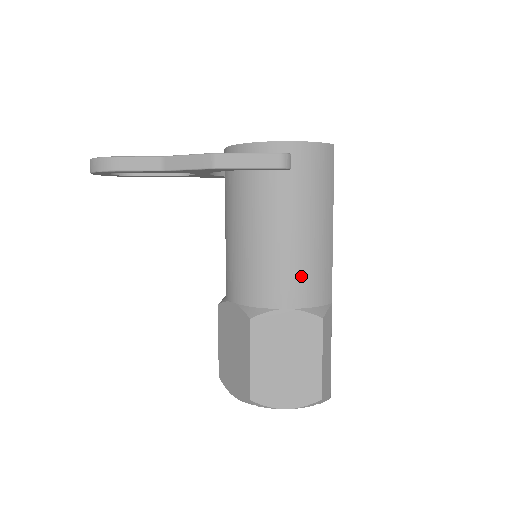
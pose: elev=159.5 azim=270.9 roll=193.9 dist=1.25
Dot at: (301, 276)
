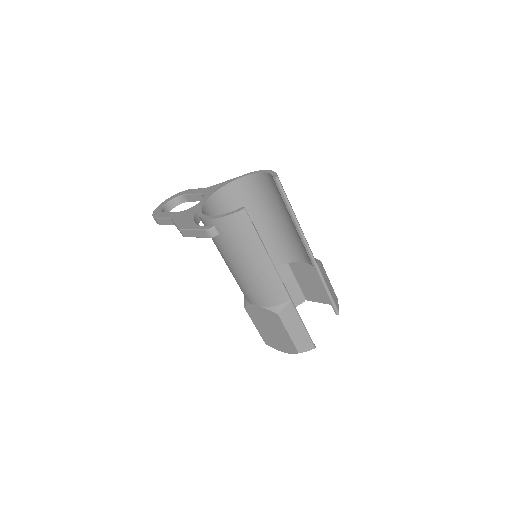
Dot at: (256, 291)
